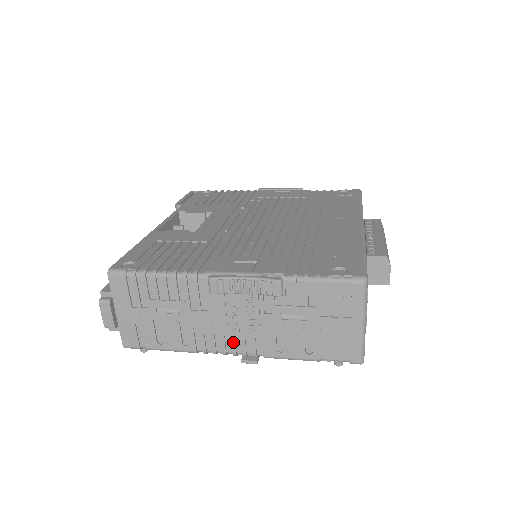
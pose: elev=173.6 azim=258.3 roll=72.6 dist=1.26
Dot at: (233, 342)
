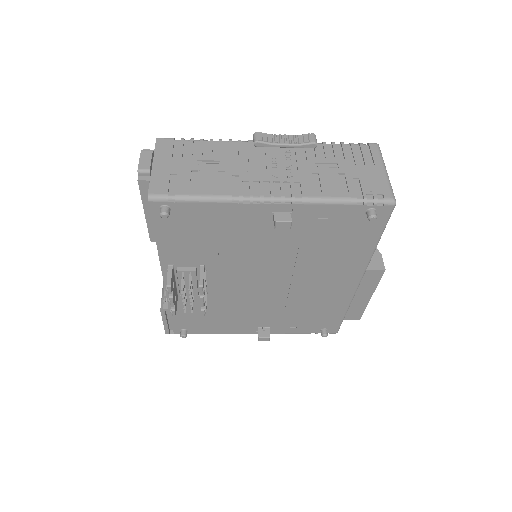
Dot at: (271, 186)
